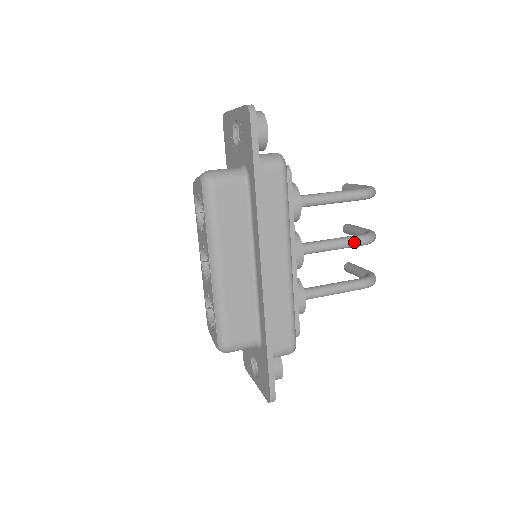
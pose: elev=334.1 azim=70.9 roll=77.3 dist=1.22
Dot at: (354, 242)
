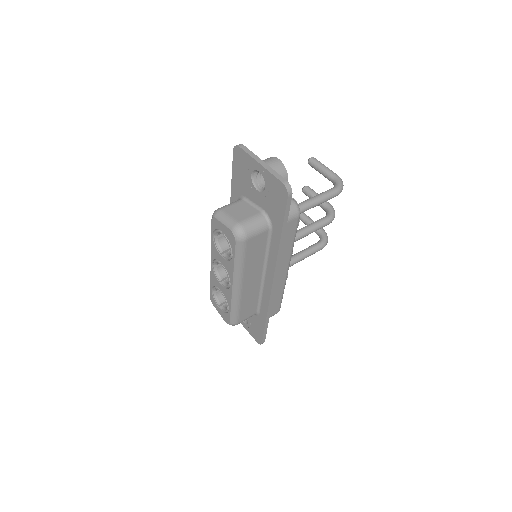
Dot at: (323, 226)
